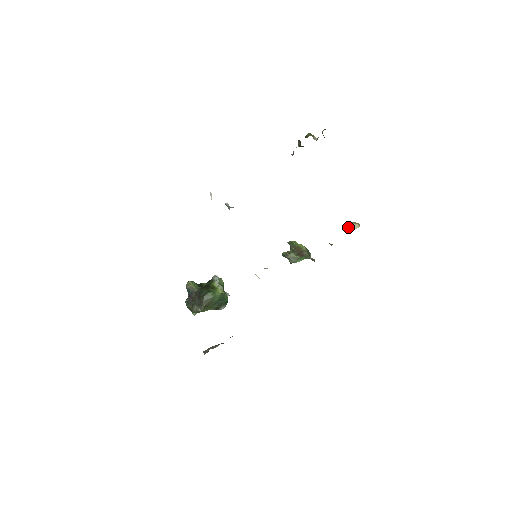
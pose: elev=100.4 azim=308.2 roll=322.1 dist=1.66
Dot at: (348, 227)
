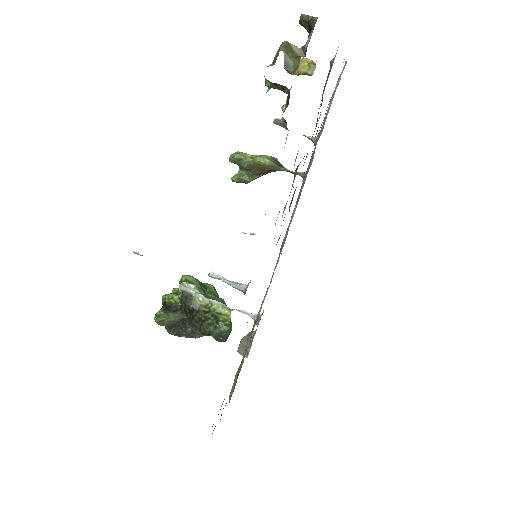
Dot at: occluded
